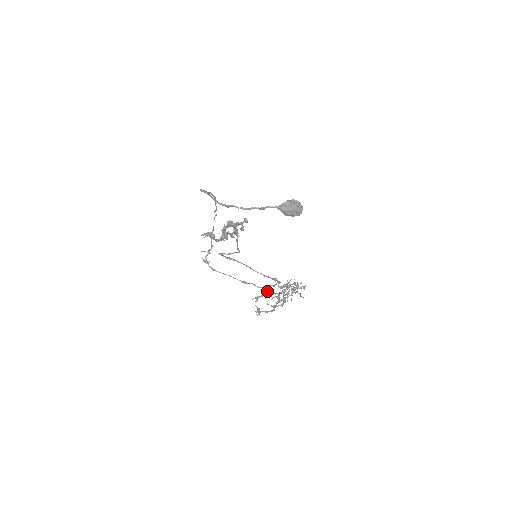
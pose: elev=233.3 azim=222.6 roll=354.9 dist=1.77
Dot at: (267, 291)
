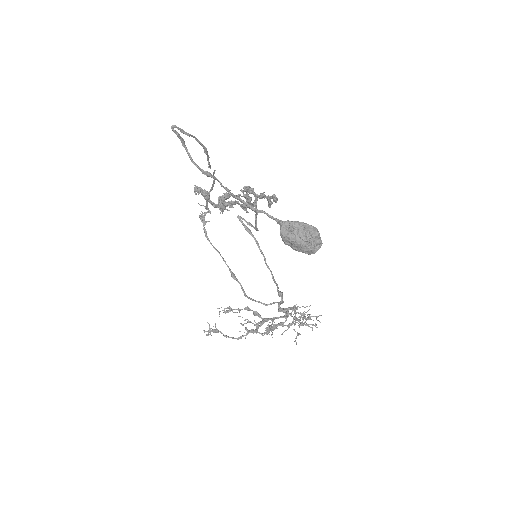
Dot at: occluded
